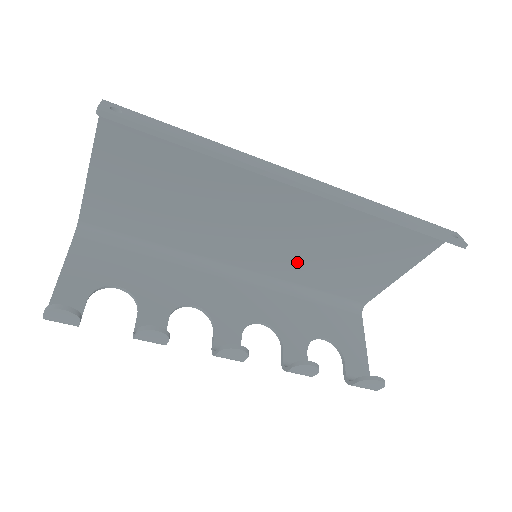
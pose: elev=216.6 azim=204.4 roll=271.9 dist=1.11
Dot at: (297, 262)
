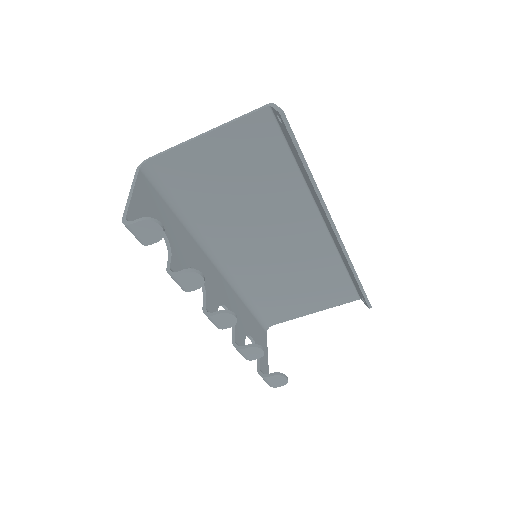
Dot at: (264, 274)
